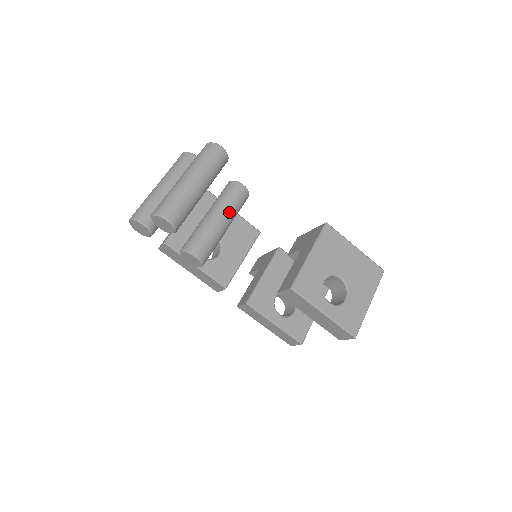
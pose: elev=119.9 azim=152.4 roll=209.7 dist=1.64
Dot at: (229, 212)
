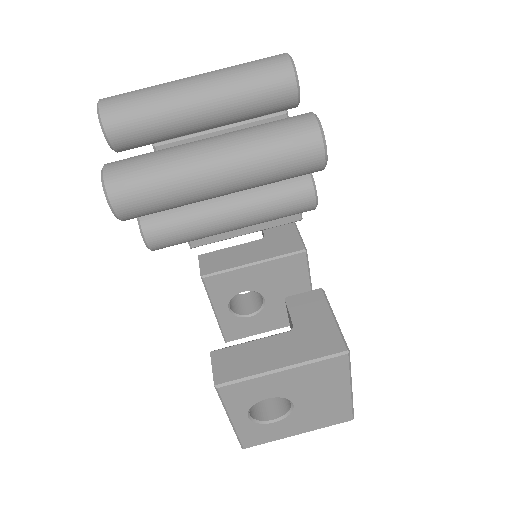
Dot at: (254, 219)
